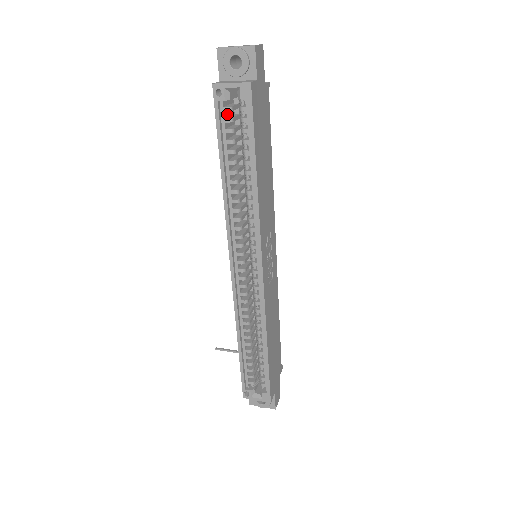
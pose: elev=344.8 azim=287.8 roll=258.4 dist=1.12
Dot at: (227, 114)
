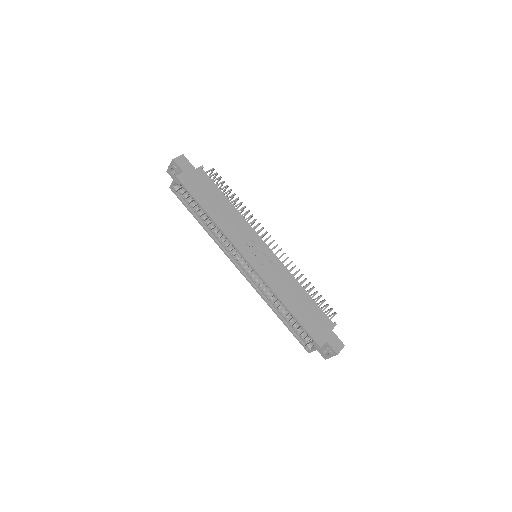
Dot at: occluded
